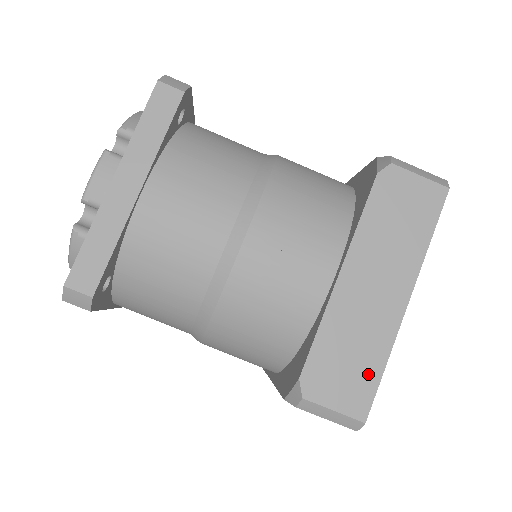
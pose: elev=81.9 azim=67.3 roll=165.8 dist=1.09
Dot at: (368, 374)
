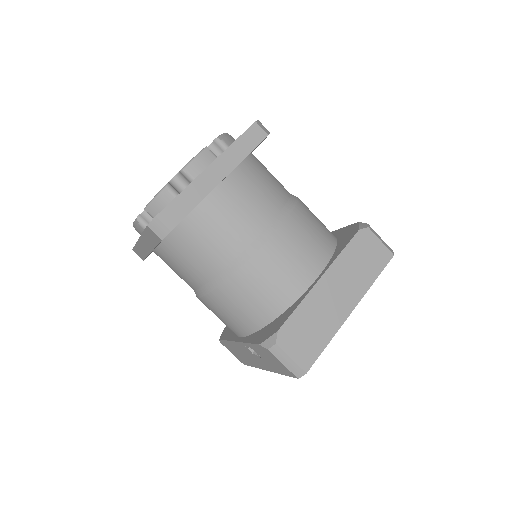
Dot at: (317, 344)
